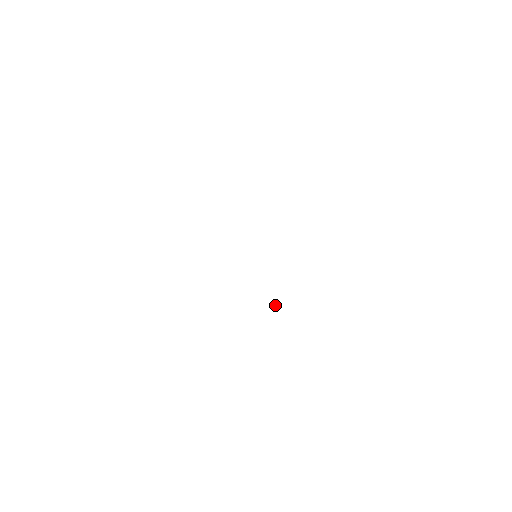
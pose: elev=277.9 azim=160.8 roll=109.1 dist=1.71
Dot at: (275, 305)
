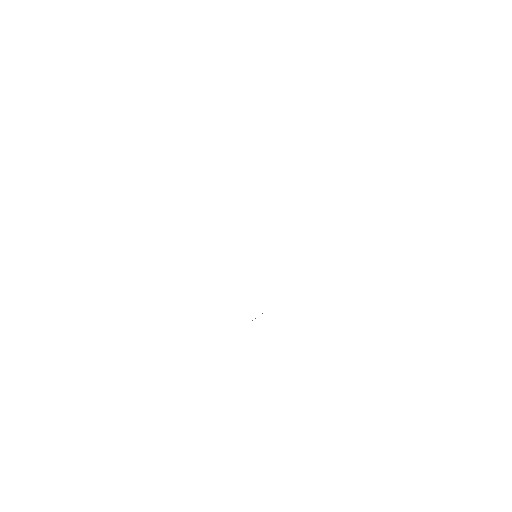
Dot at: occluded
